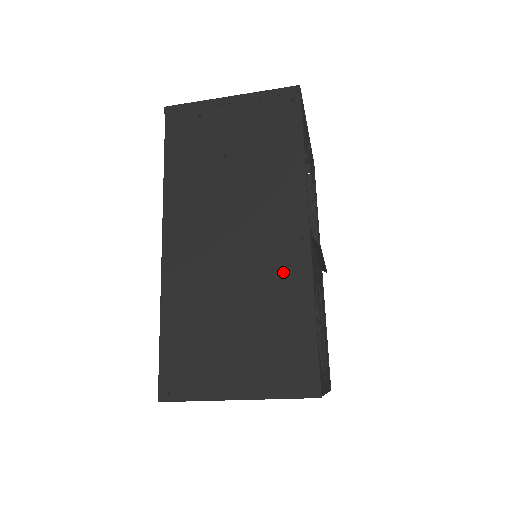
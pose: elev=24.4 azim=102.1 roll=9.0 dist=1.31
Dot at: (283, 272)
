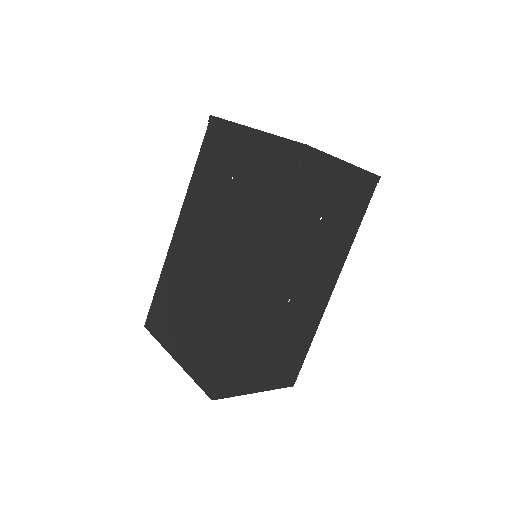
Dot at: (311, 316)
